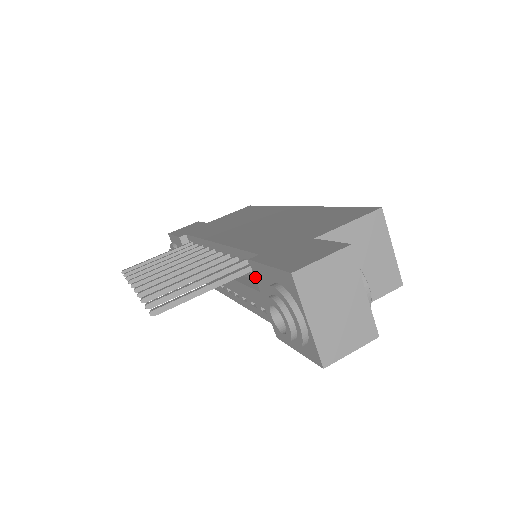
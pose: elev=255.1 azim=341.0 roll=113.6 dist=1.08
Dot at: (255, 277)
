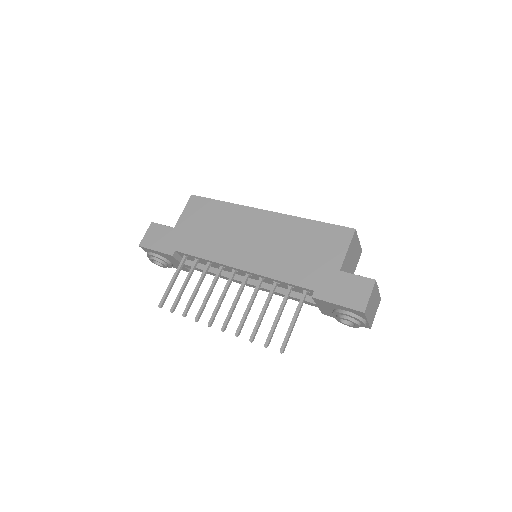
Dot at: (315, 301)
